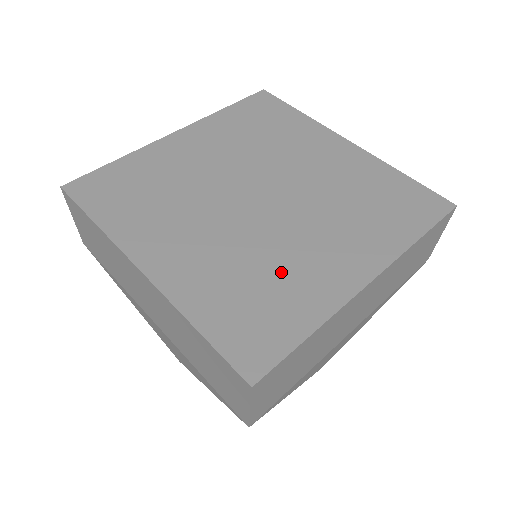
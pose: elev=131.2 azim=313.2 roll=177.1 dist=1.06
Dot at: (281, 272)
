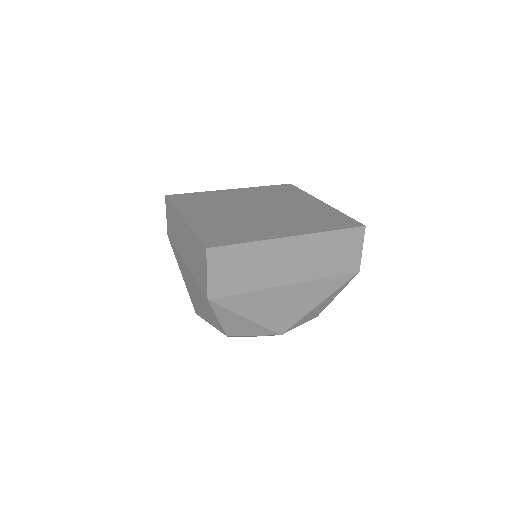
Dot at: (248, 227)
